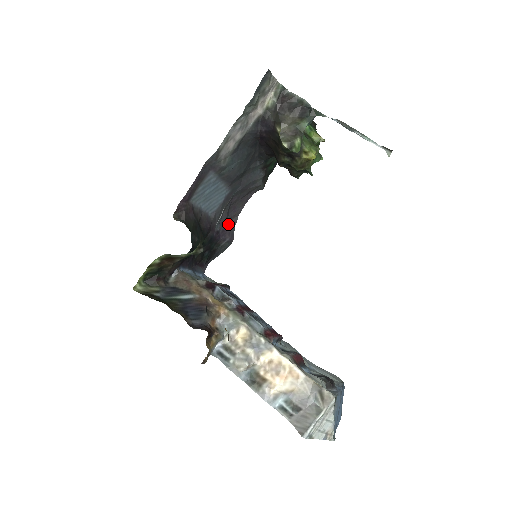
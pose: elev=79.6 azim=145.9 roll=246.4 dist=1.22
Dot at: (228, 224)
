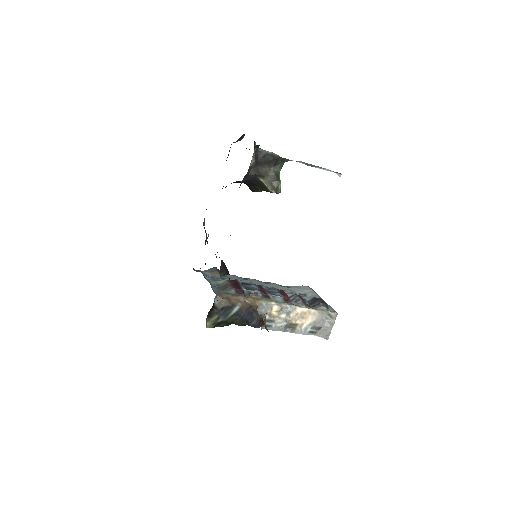
Dot at: (205, 231)
